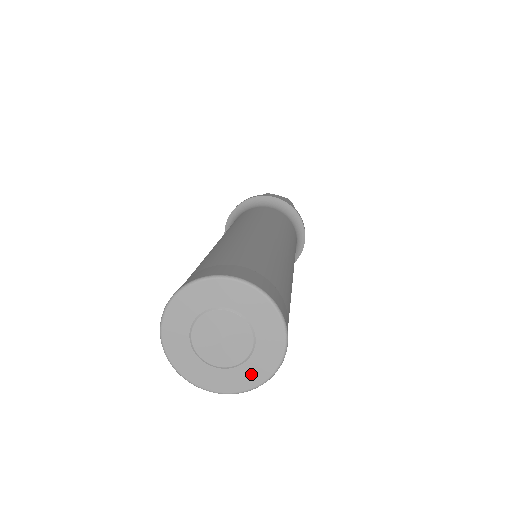
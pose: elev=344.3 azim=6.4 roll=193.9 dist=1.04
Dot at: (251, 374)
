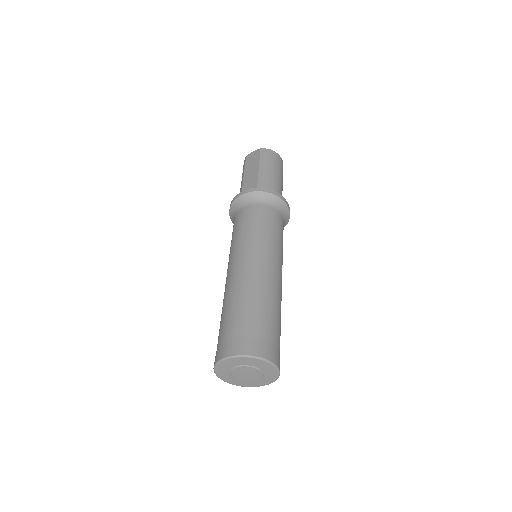
Dot at: (271, 375)
